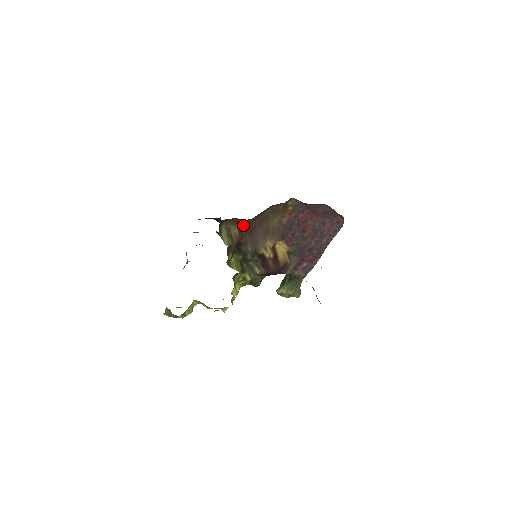
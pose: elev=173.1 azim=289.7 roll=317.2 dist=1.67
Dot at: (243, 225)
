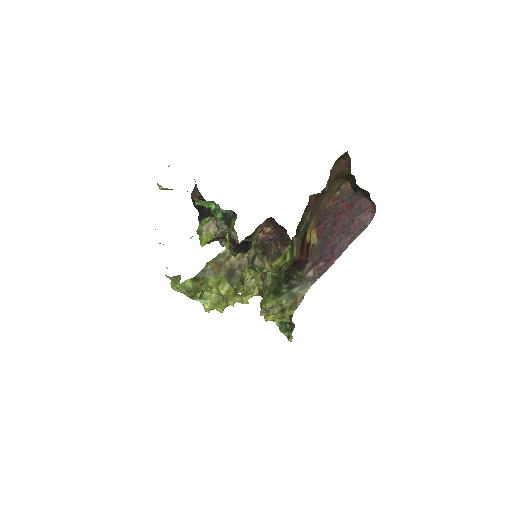
Dot at: (334, 177)
